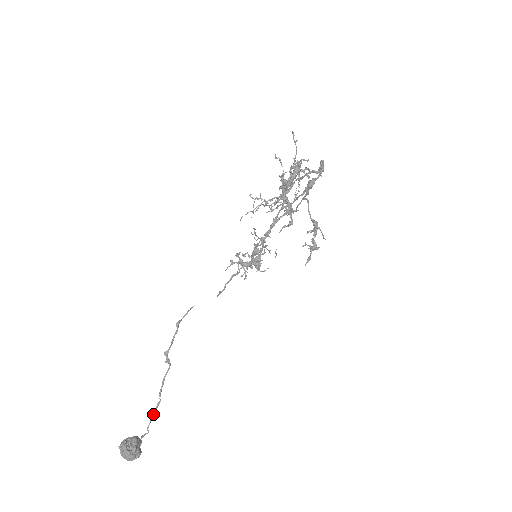
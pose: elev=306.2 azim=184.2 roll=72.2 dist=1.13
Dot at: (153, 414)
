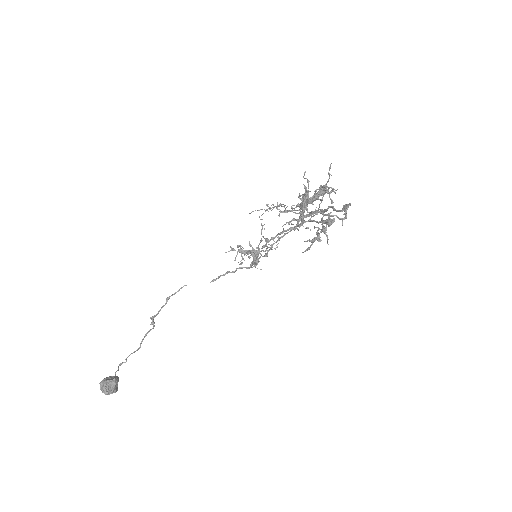
Dot at: (133, 352)
